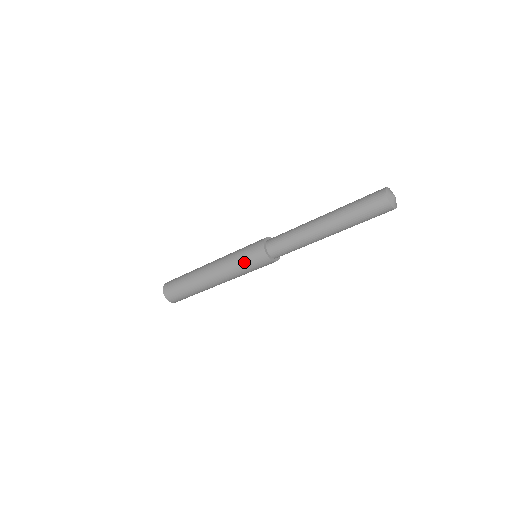
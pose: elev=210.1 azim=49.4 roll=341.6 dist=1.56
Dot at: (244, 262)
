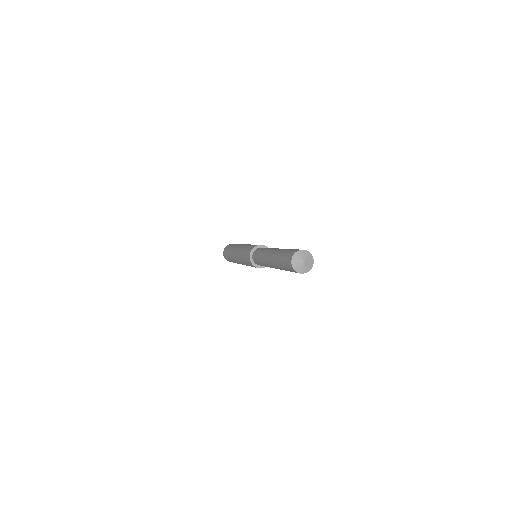
Dot at: (244, 253)
